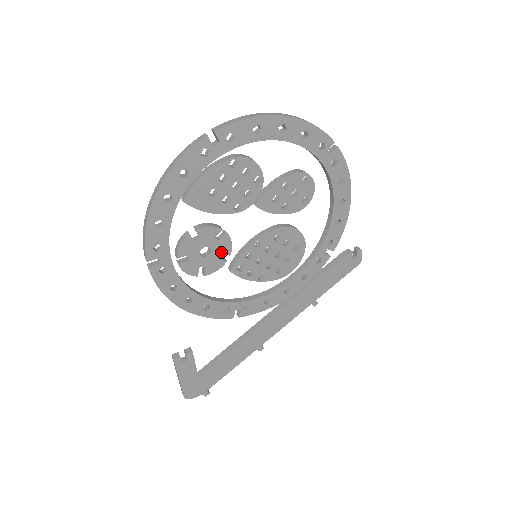
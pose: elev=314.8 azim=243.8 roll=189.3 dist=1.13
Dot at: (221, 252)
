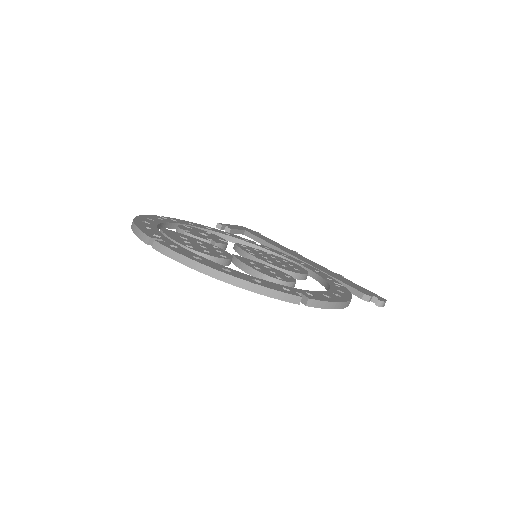
Dot at: occluded
